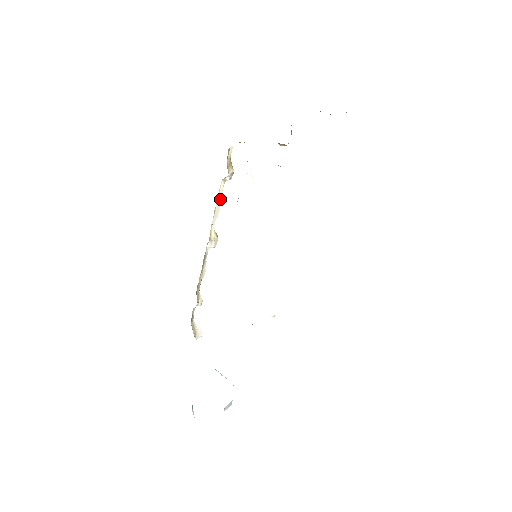
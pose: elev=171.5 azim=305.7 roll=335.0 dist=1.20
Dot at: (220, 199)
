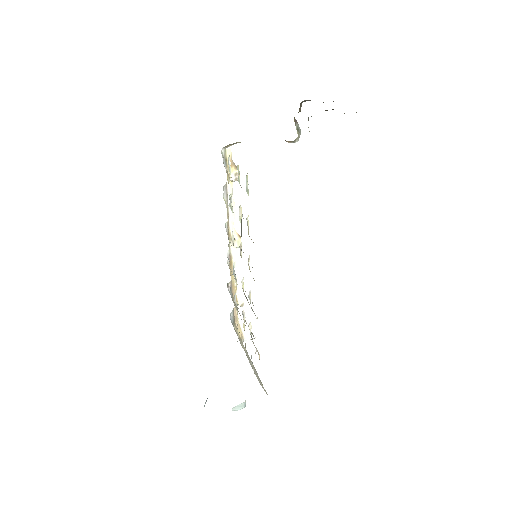
Dot at: (233, 200)
